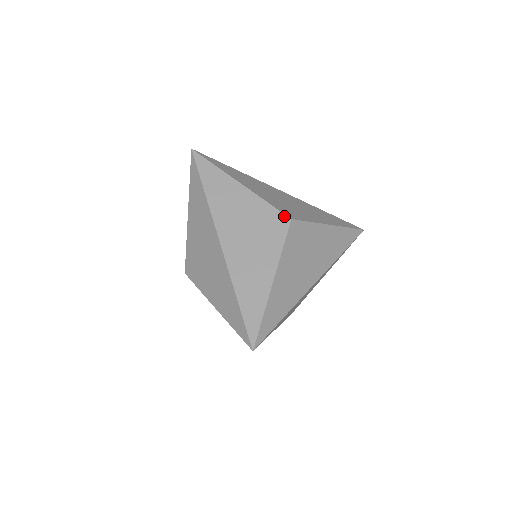
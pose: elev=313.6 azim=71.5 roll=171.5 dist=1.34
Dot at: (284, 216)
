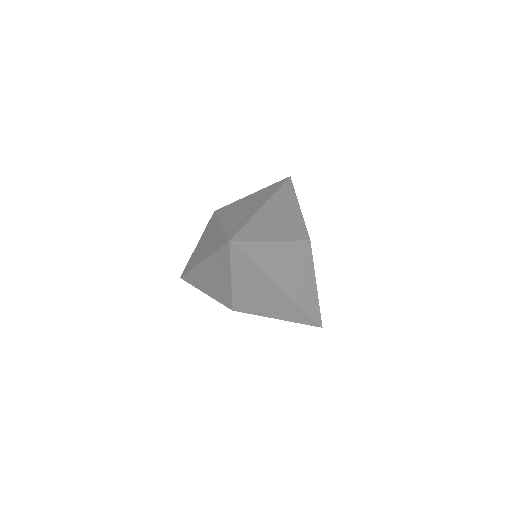
Dot at: (306, 242)
